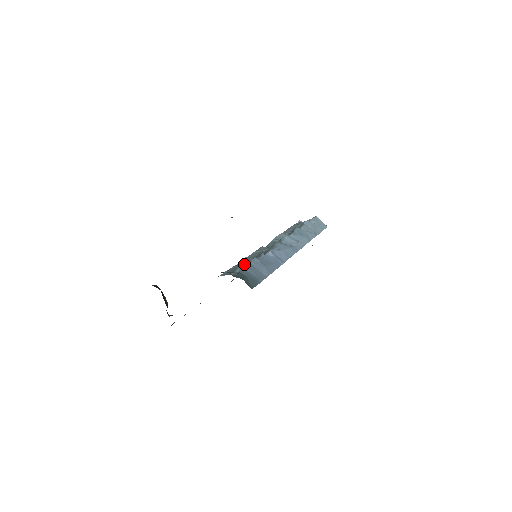
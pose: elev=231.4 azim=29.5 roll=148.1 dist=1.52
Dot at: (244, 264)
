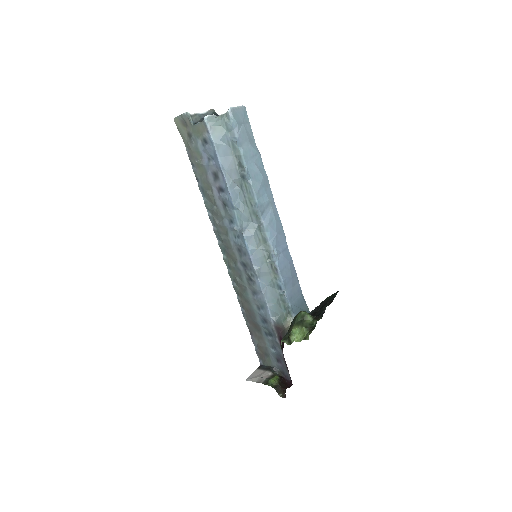
Dot at: (272, 288)
